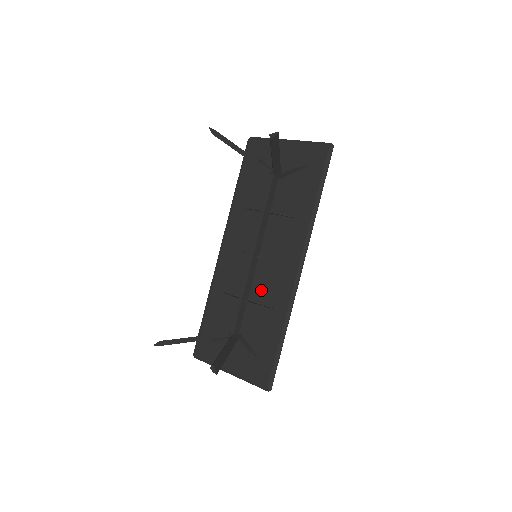
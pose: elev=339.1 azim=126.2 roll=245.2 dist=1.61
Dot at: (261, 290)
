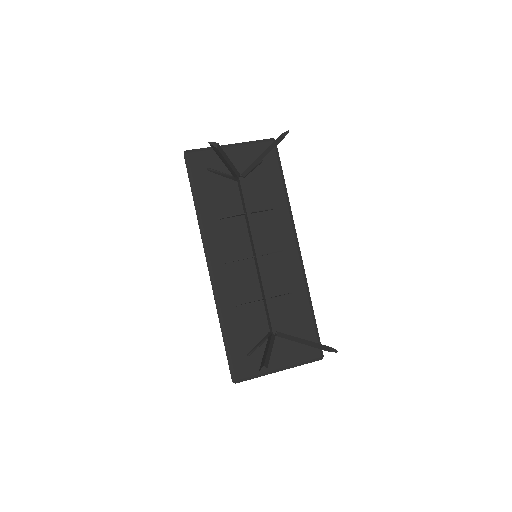
Dot at: (274, 283)
